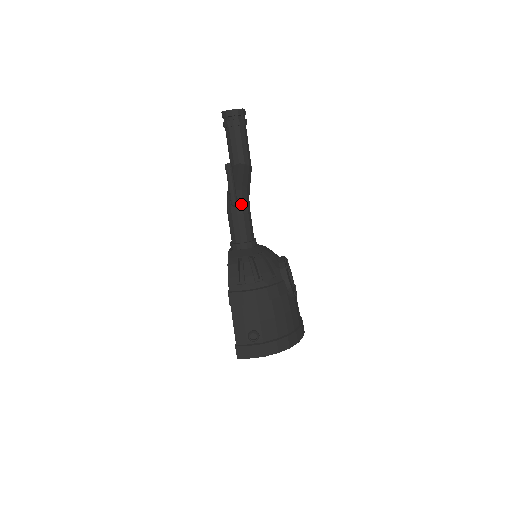
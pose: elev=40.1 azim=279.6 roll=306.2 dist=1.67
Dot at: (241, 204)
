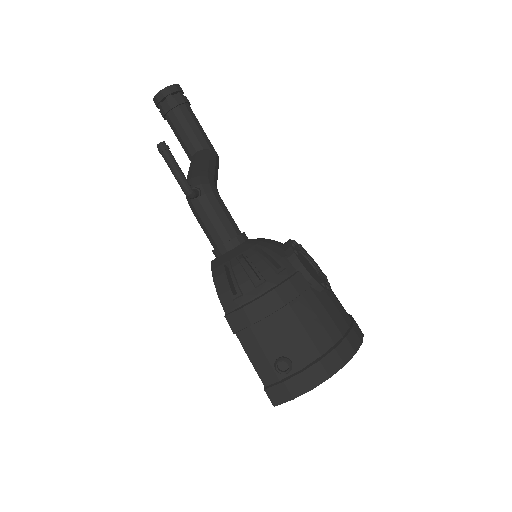
Dot at: (203, 192)
